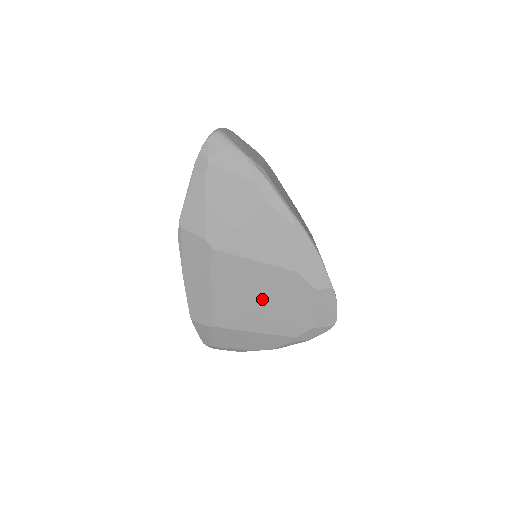
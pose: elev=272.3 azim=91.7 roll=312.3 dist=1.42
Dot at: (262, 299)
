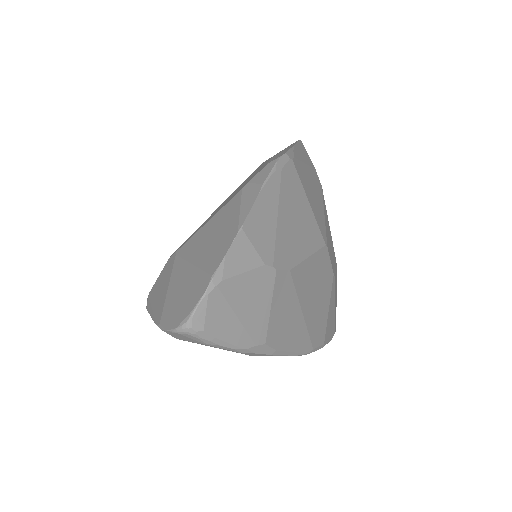
Dot at: occluded
